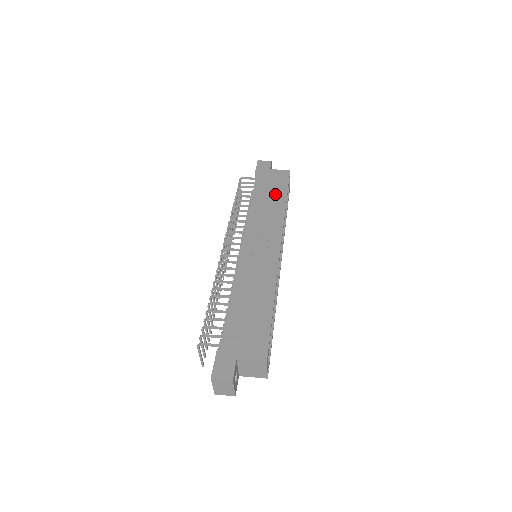
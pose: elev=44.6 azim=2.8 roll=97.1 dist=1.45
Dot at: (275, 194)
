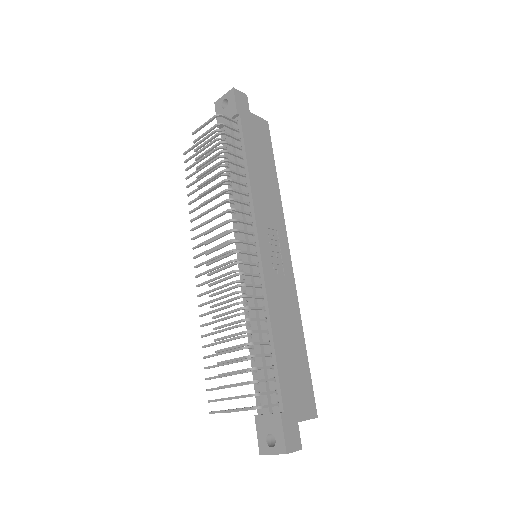
Dot at: (266, 163)
